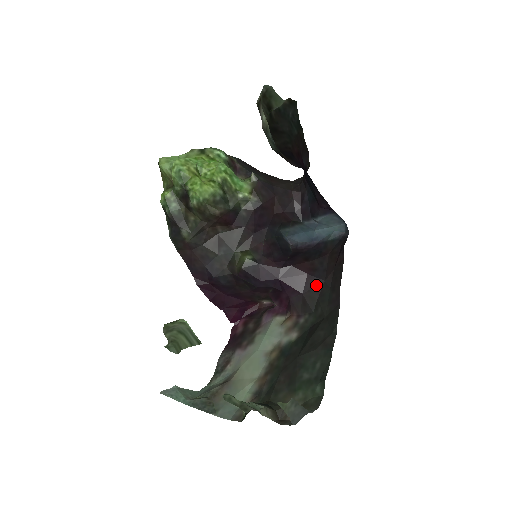
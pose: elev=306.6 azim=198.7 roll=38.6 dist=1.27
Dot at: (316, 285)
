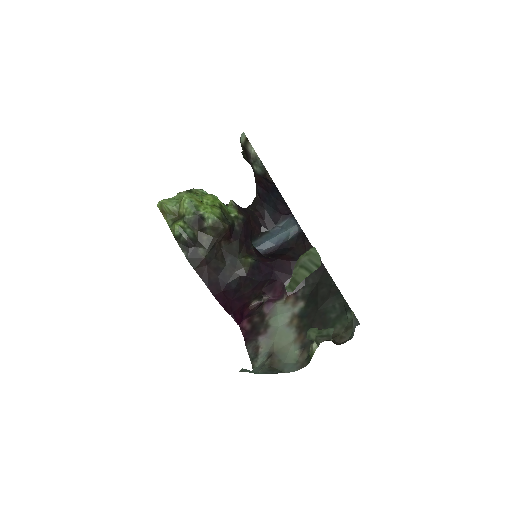
Dot at: occluded
